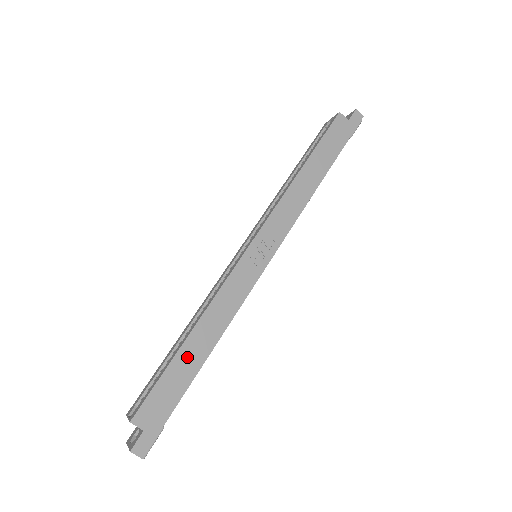
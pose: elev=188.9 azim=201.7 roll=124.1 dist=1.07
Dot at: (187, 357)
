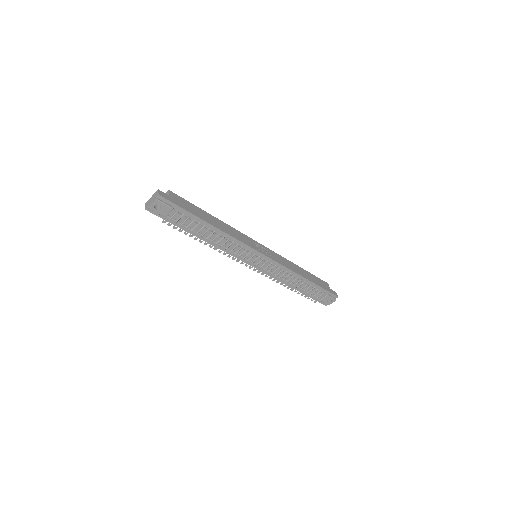
Dot at: (207, 216)
